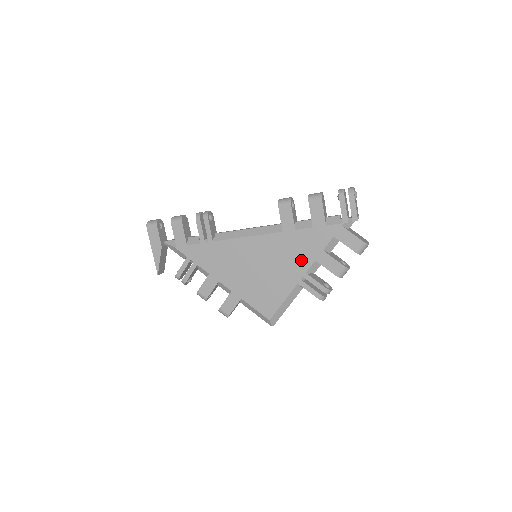
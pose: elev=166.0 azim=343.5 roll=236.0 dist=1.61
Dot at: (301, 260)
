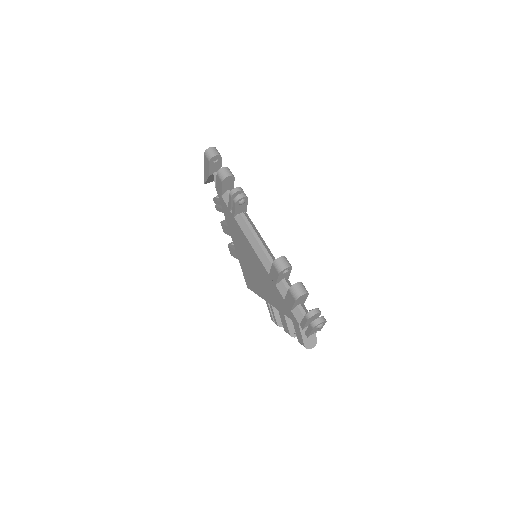
Dot at: (272, 298)
